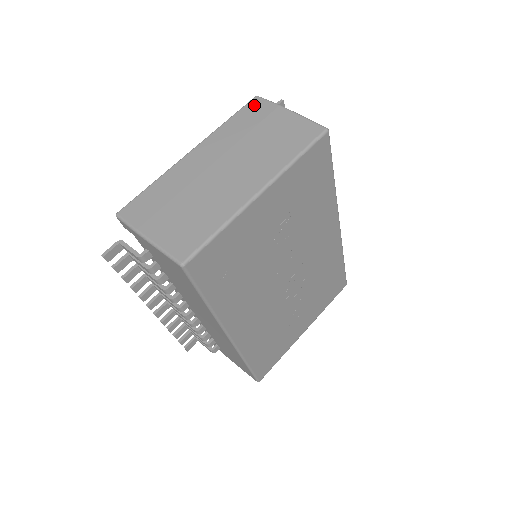
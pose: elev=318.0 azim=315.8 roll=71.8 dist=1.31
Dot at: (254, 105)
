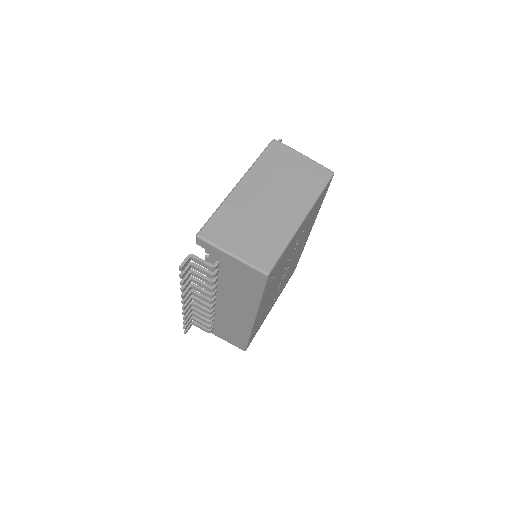
Dot at: (275, 147)
